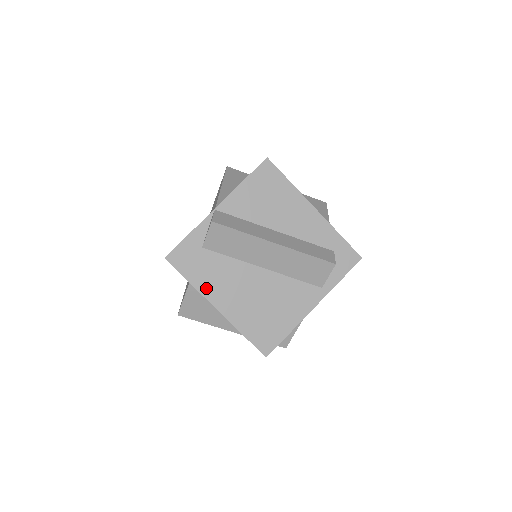
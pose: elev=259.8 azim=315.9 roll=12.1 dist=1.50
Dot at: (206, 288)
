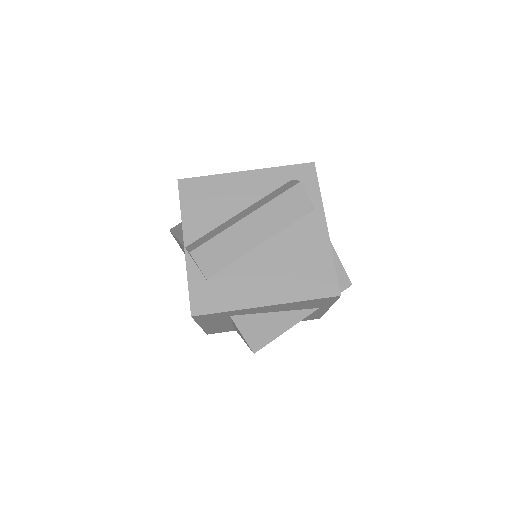
Dot at: (242, 301)
